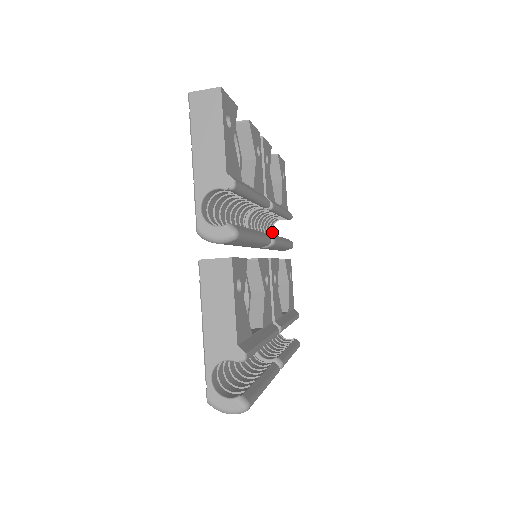
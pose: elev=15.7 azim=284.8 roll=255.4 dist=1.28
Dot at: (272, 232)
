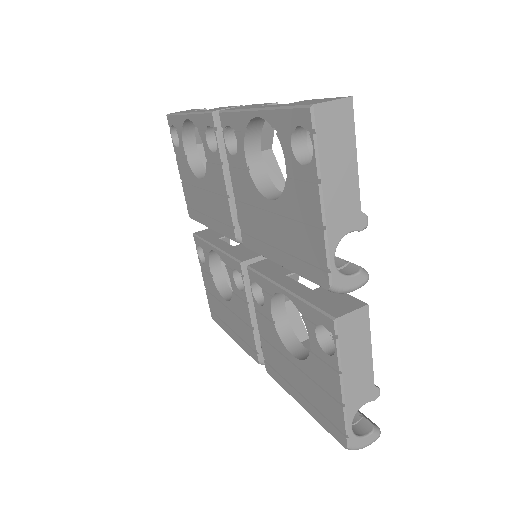
Dot at: occluded
